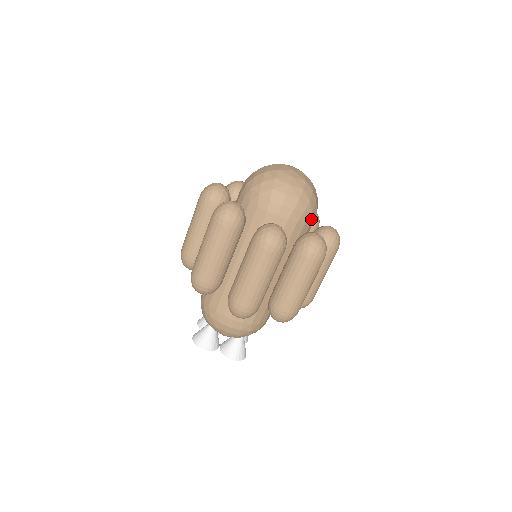
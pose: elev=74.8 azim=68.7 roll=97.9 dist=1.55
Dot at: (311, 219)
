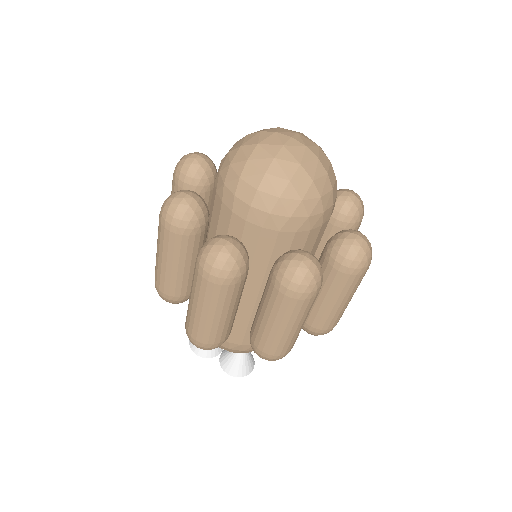
Dot at: (310, 225)
